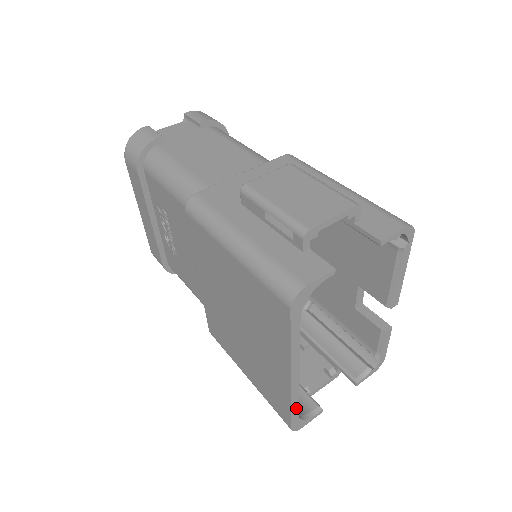
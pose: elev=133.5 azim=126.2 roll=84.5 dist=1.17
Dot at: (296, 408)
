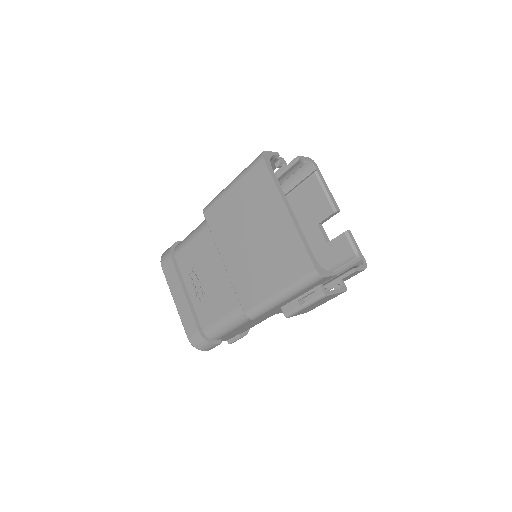
Dot at: (307, 246)
